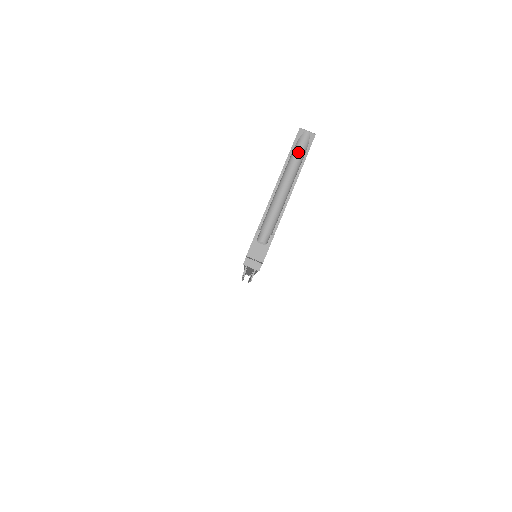
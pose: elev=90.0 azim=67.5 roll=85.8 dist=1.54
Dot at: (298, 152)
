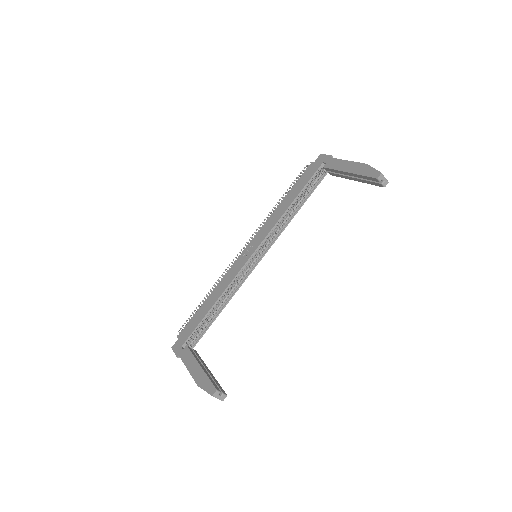
Dot at: occluded
